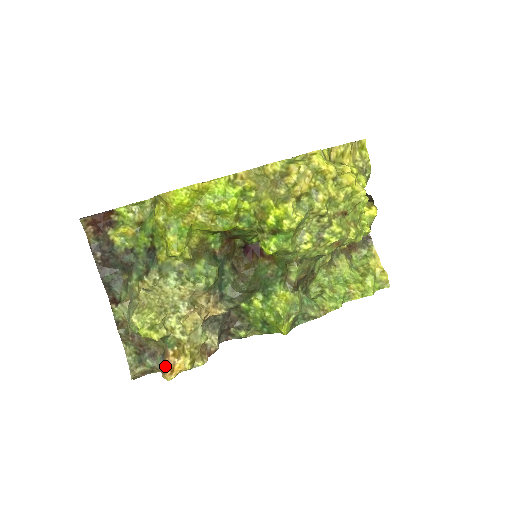
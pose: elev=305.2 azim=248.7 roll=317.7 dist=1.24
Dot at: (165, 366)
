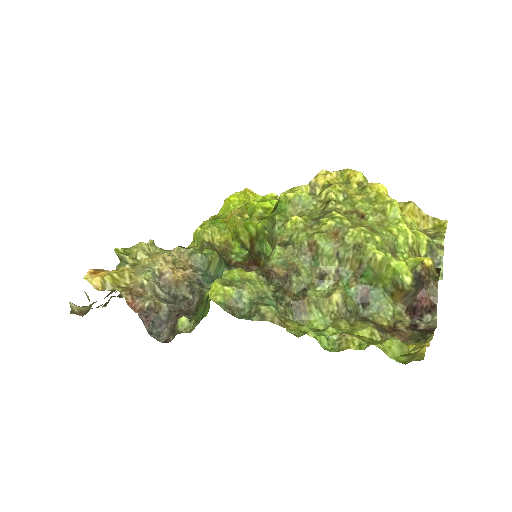
Dot at: occluded
